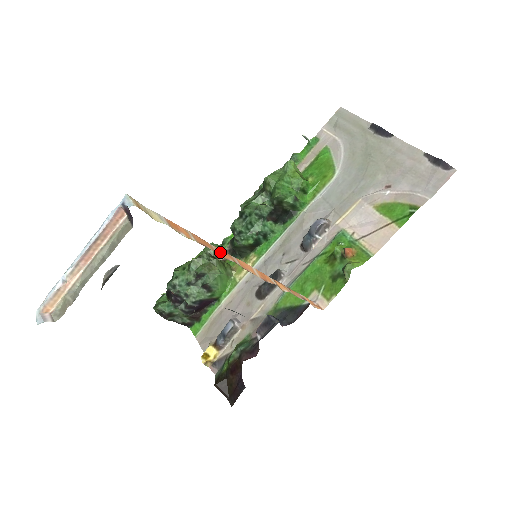
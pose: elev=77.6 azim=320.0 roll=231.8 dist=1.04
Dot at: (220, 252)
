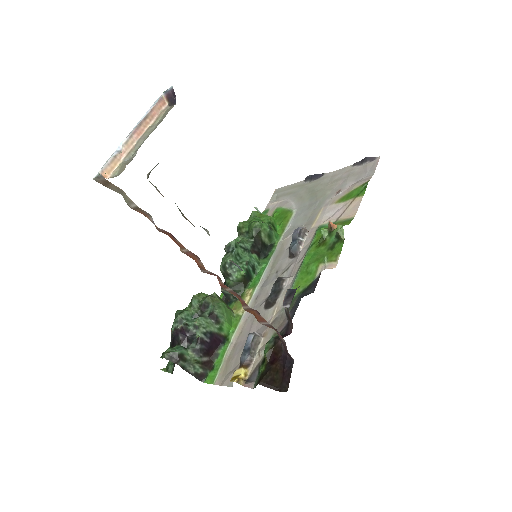
Dot at: occluded
